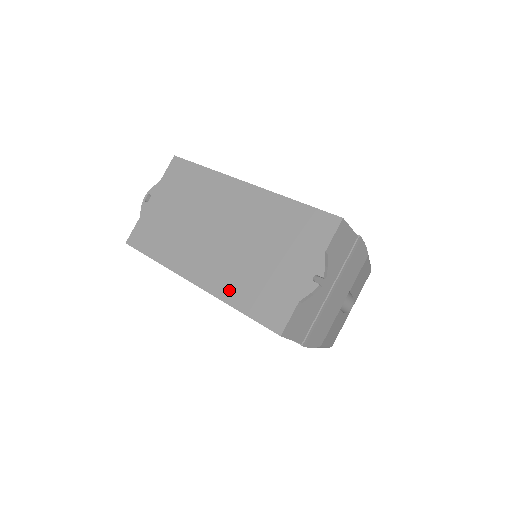
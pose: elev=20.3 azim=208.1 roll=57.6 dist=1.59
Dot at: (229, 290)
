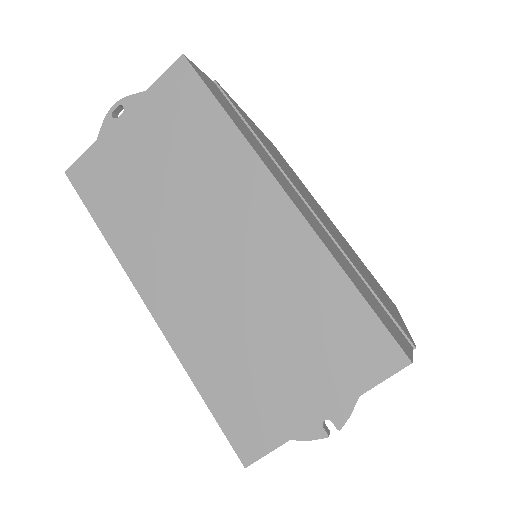
Dot at: (197, 356)
